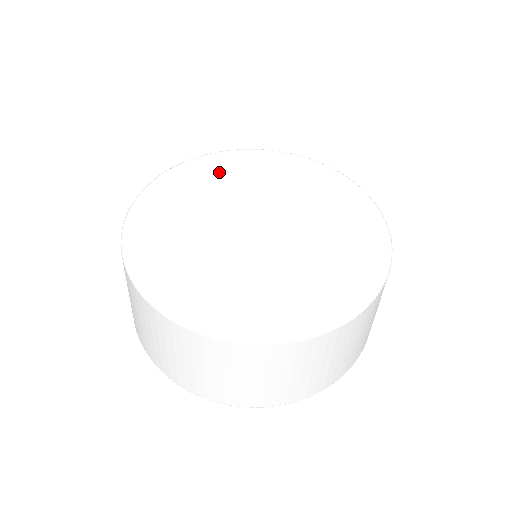
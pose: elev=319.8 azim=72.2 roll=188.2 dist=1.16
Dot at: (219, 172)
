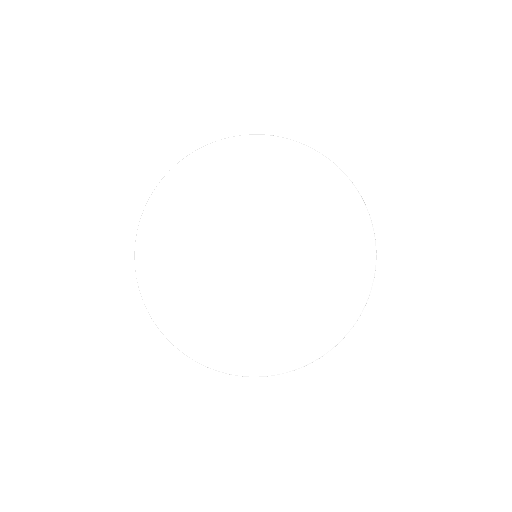
Dot at: (263, 169)
